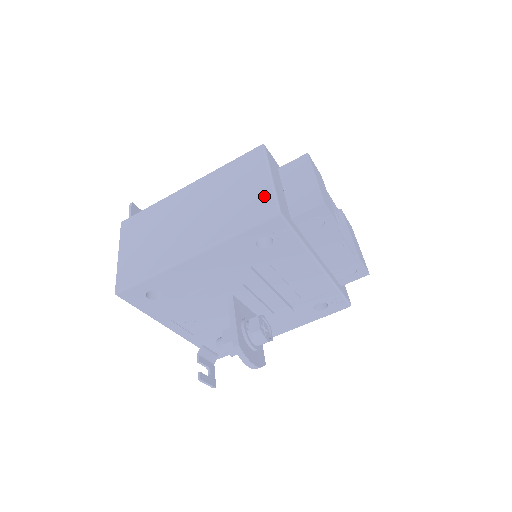
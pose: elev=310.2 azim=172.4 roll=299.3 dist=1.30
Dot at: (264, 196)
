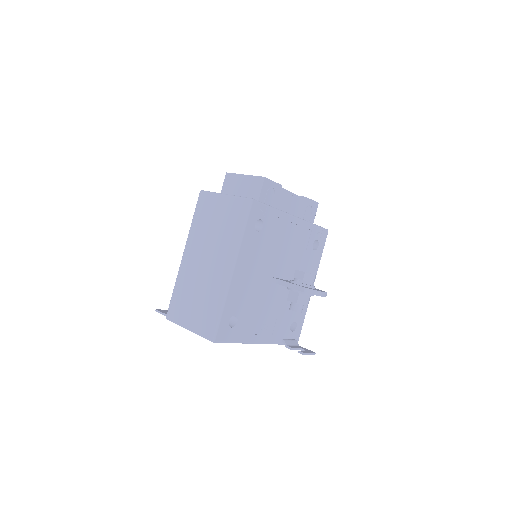
Dot at: (234, 204)
